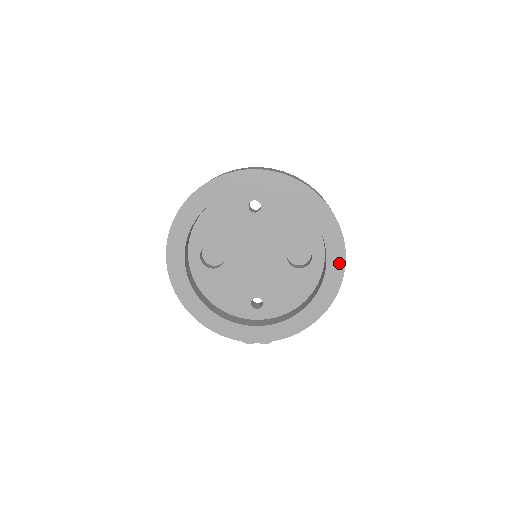
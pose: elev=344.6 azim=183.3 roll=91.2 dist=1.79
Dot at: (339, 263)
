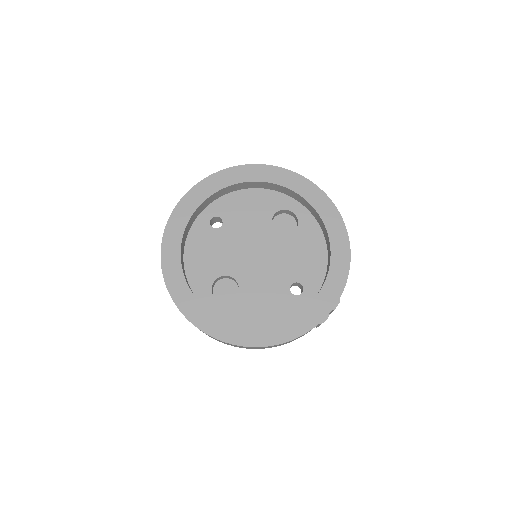
Dot at: (313, 190)
